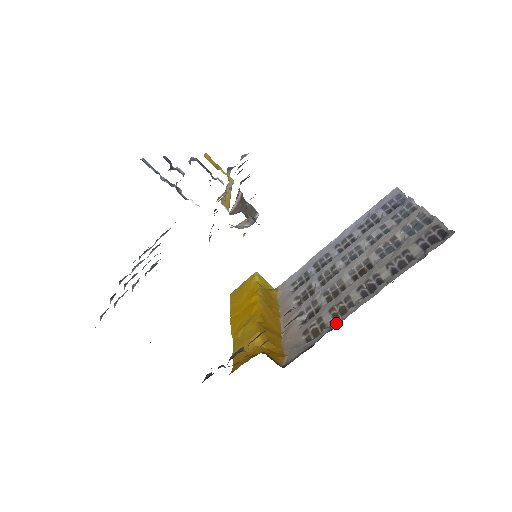
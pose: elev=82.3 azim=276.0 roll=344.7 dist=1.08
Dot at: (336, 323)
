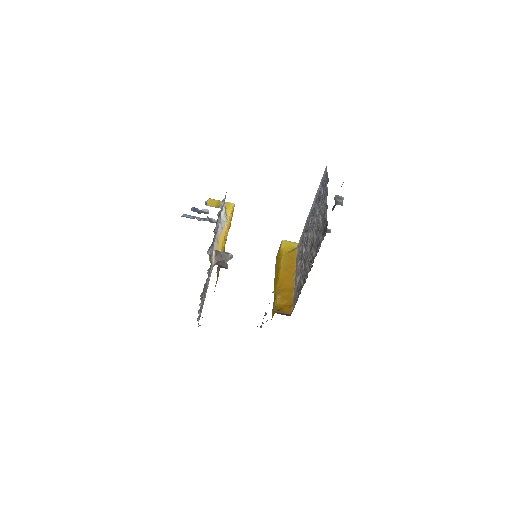
Dot at: occluded
